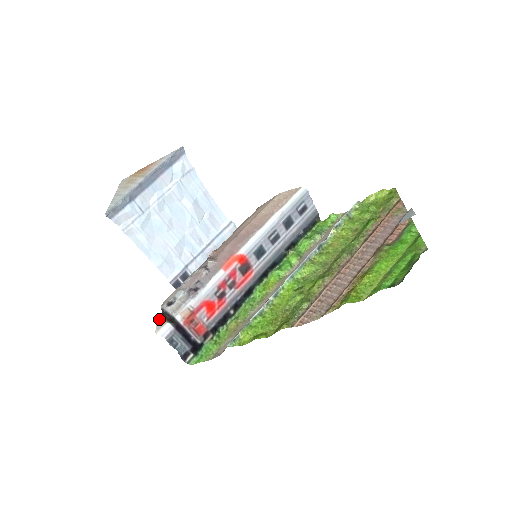
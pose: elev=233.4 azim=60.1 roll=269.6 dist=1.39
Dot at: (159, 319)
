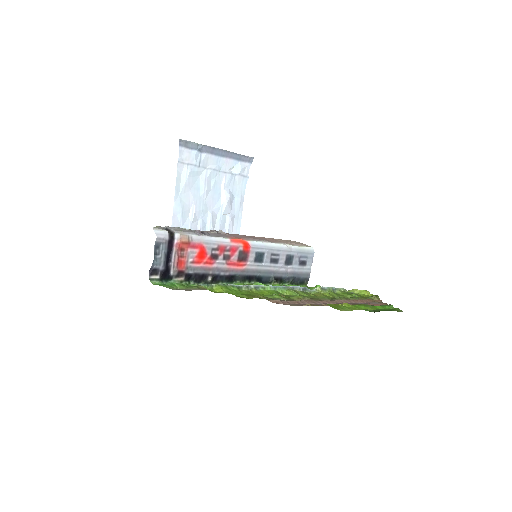
Dot at: (160, 226)
